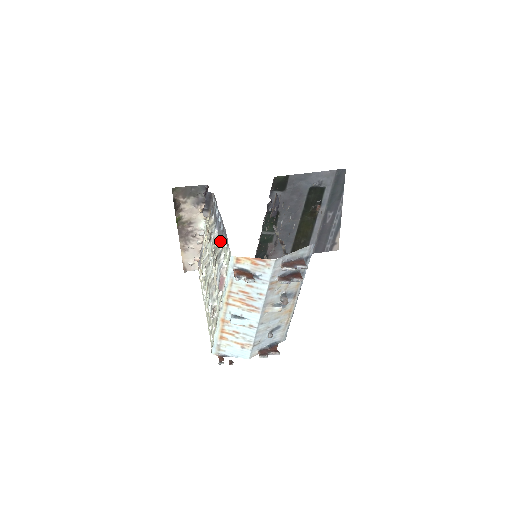
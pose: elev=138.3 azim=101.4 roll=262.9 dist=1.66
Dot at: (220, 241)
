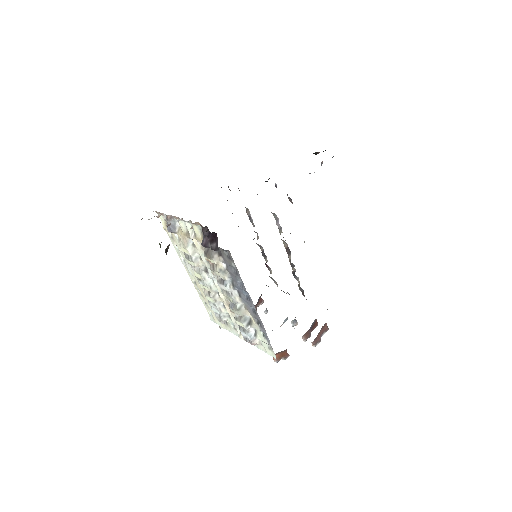
Dot at: (245, 308)
